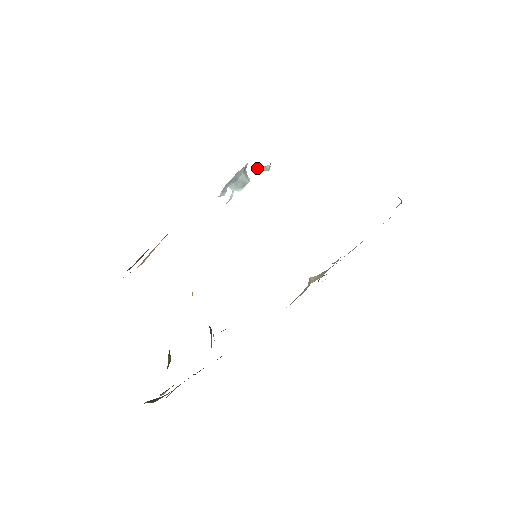
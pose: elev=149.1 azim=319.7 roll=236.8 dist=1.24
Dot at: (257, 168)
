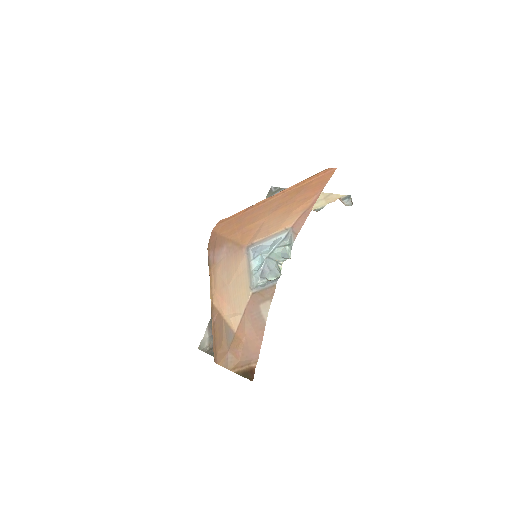
Dot at: (280, 251)
